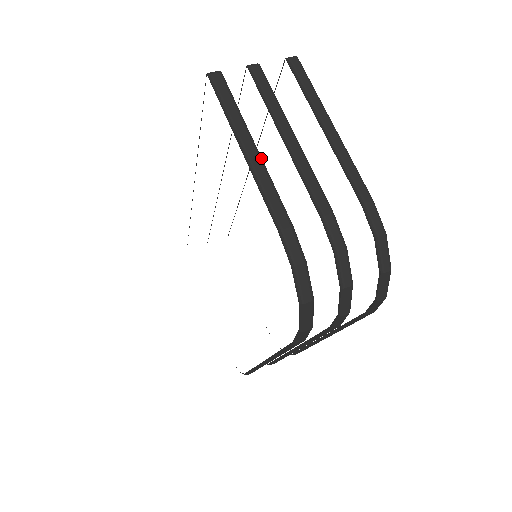
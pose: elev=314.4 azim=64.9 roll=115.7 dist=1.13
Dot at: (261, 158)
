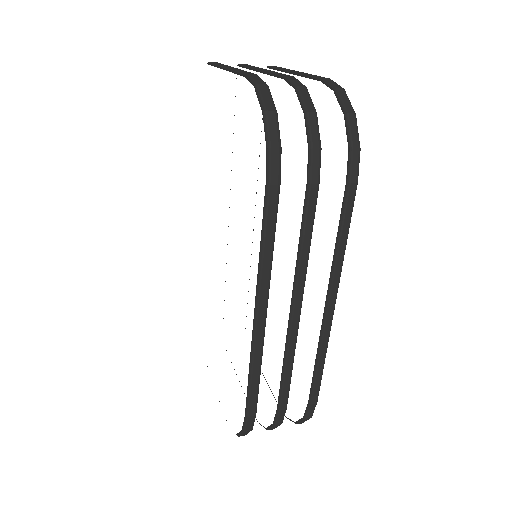
Dot at: occluded
